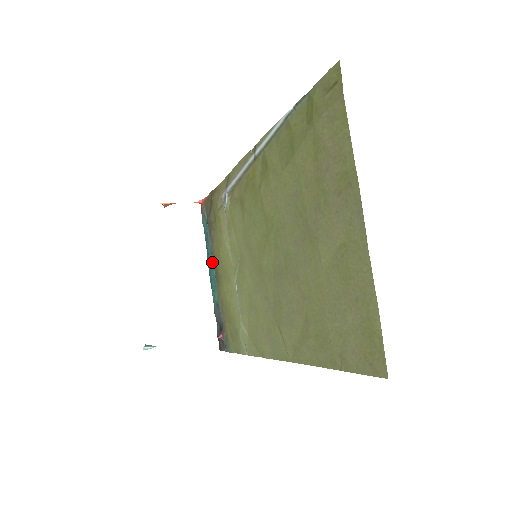
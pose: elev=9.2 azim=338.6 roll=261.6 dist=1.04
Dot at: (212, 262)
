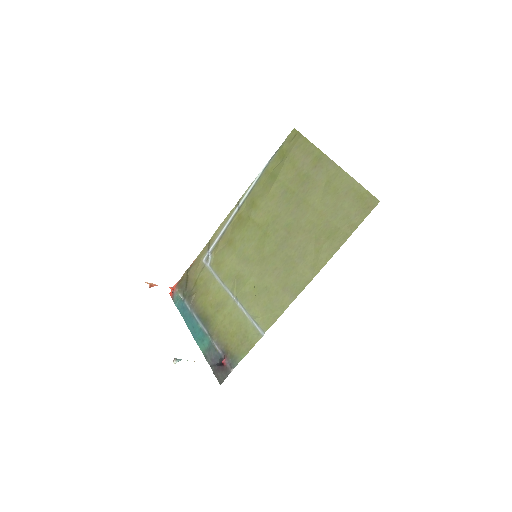
Dot at: (195, 321)
